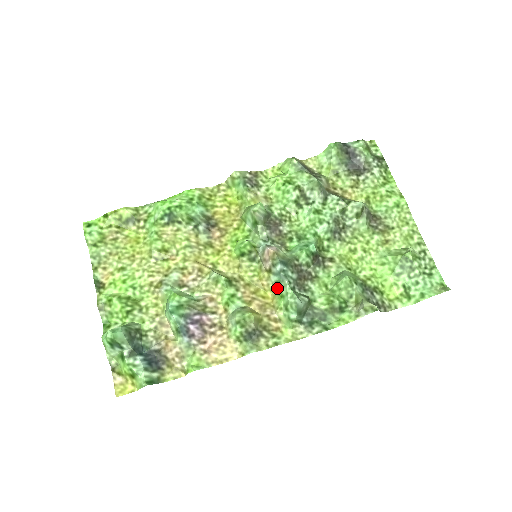
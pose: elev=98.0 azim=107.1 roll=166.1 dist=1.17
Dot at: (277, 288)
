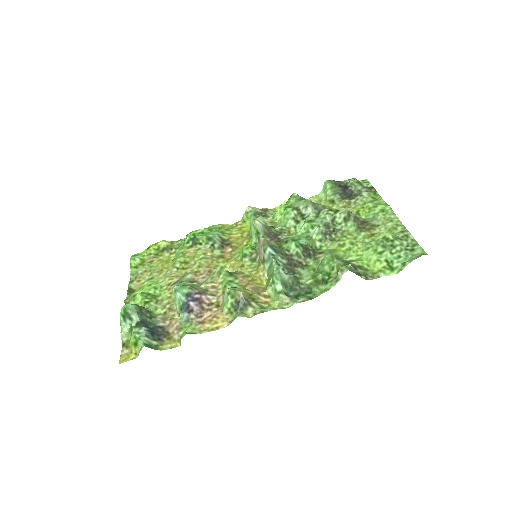
Dot at: (269, 272)
